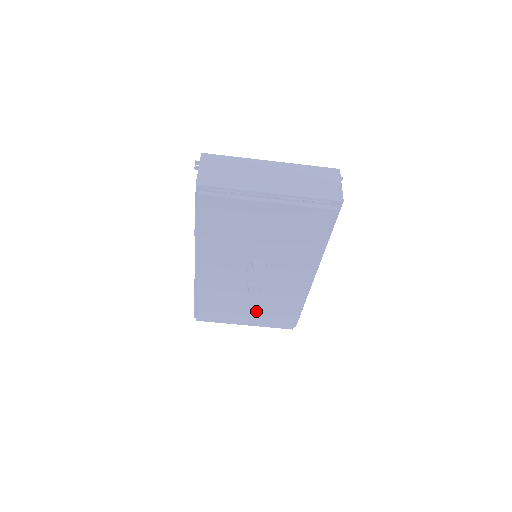
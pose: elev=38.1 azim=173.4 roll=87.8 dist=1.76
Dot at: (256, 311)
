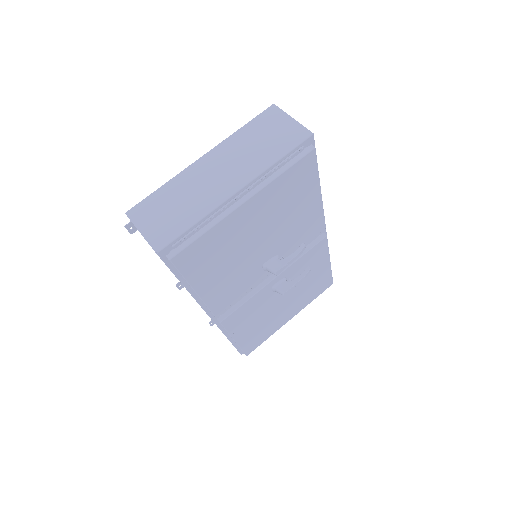
Dot at: (293, 300)
